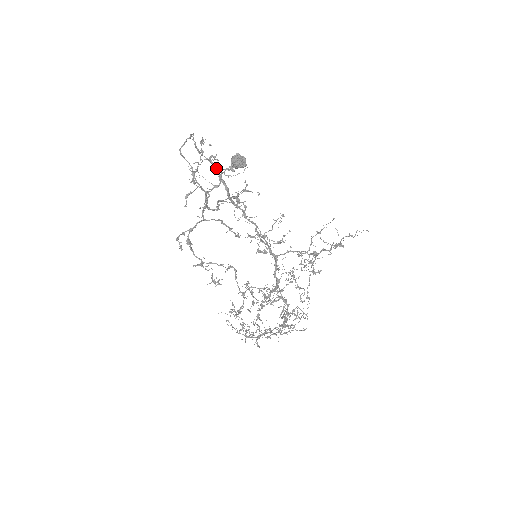
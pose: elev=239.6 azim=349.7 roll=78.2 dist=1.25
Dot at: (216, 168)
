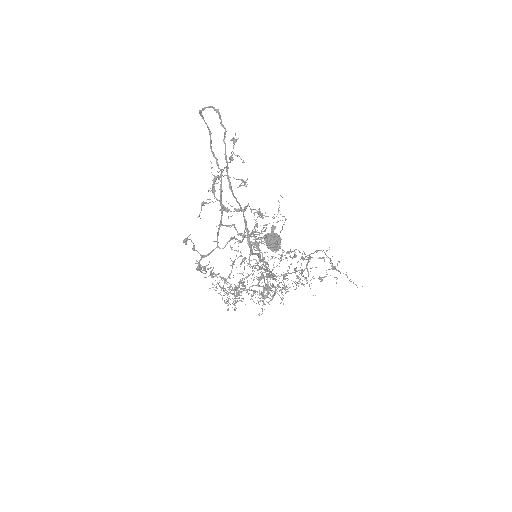
Dot at: (246, 223)
